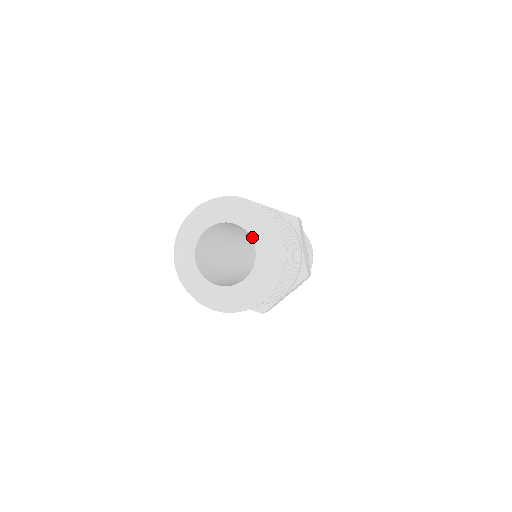
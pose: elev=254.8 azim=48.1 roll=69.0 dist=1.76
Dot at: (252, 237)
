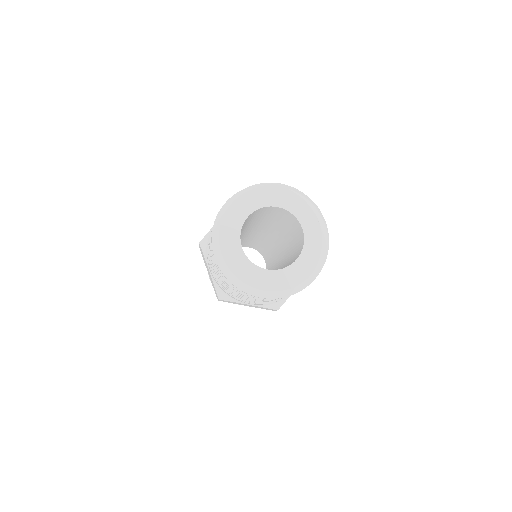
Dot at: (303, 249)
